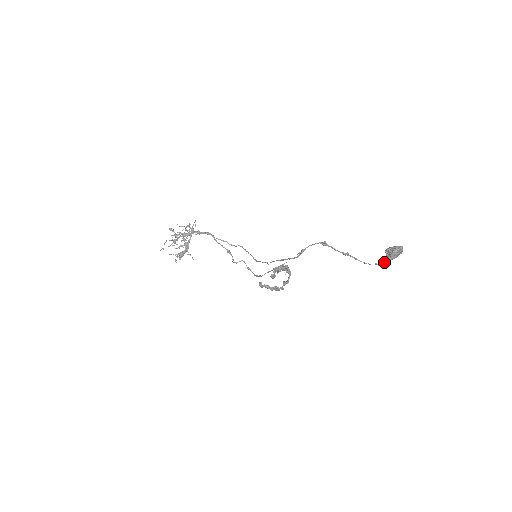
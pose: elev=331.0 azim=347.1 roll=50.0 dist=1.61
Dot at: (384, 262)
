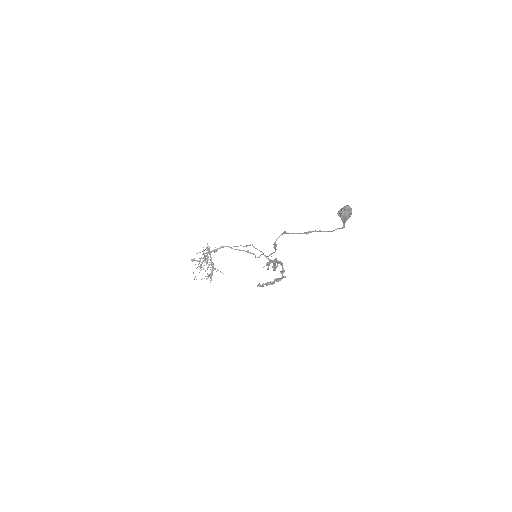
Dot at: (343, 224)
